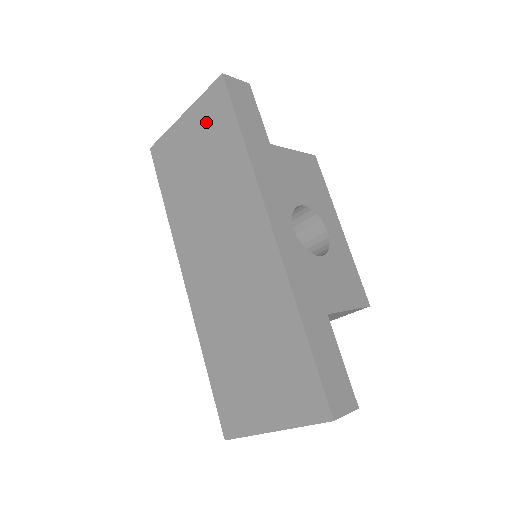
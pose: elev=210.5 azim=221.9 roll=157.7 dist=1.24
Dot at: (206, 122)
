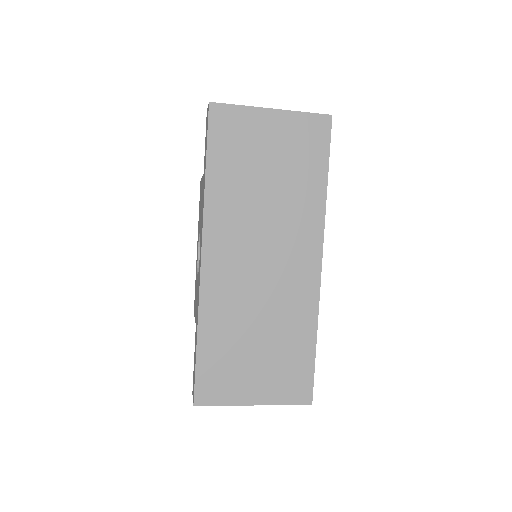
Dot at: (297, 139)
